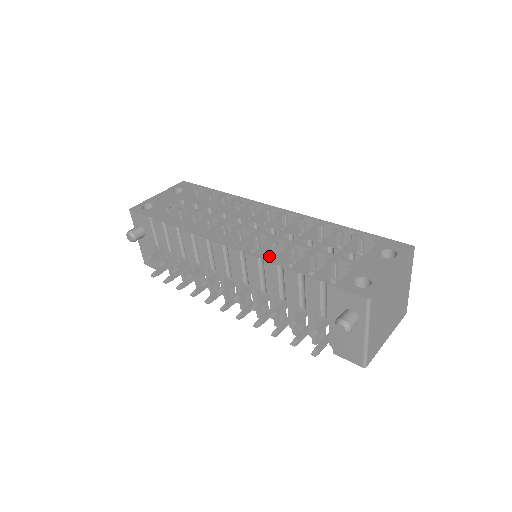
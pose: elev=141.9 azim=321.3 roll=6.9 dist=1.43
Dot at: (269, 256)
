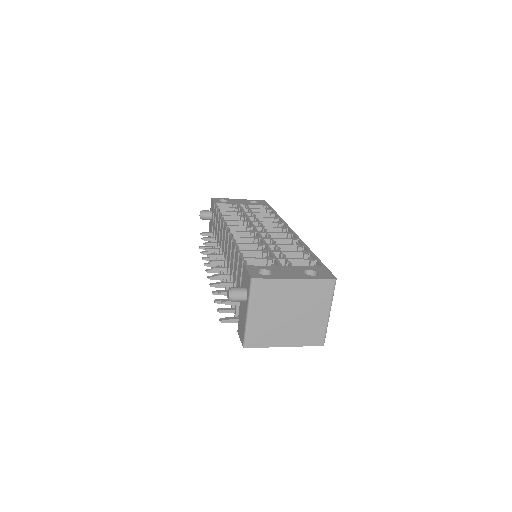
Dot at: occluded
